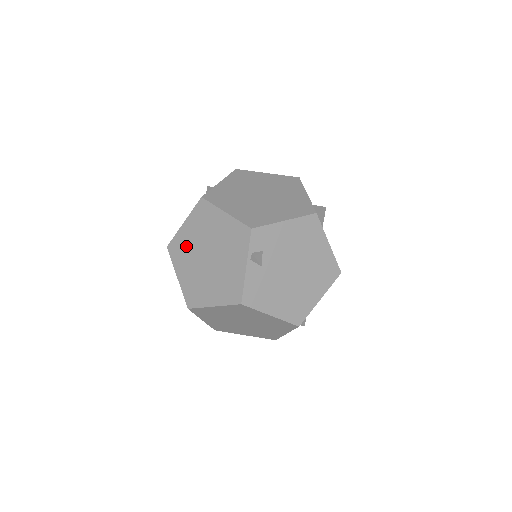
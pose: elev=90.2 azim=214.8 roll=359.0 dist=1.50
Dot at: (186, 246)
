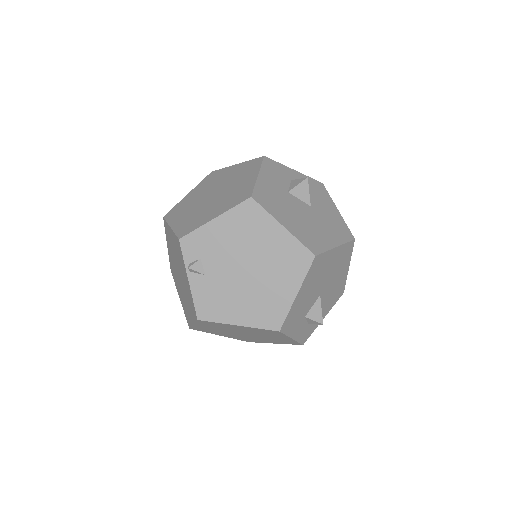
Dot at: (173, 267)
